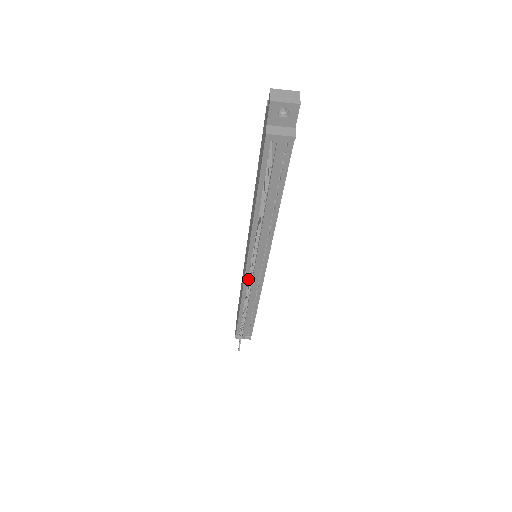
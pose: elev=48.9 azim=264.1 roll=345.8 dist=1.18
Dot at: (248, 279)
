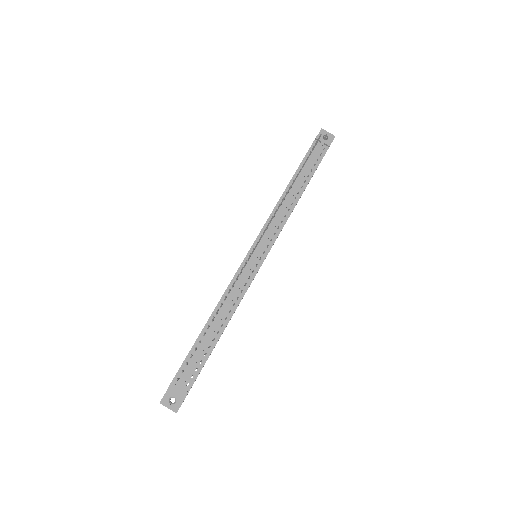
Dot at: (244, 265)
